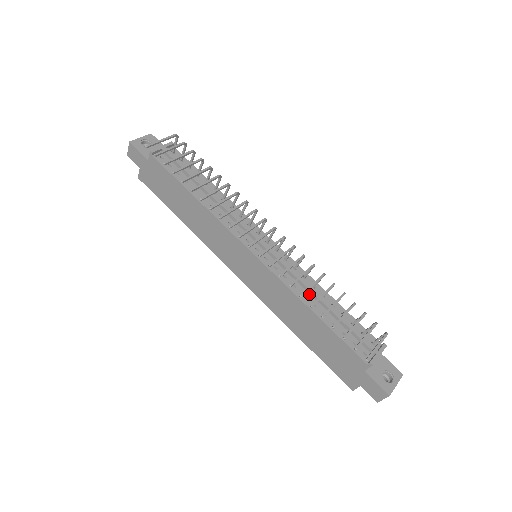
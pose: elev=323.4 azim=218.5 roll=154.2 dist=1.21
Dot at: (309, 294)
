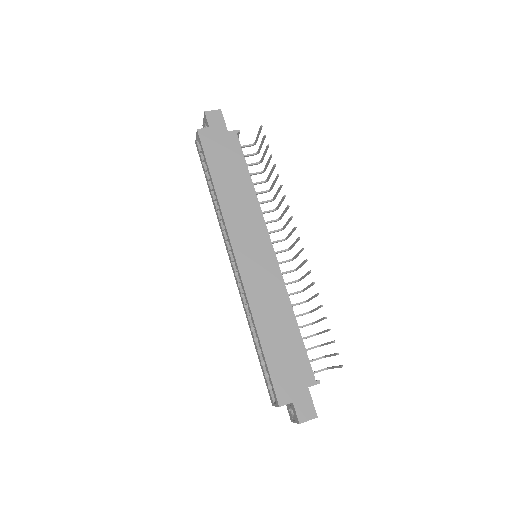
Dot at: occluded
